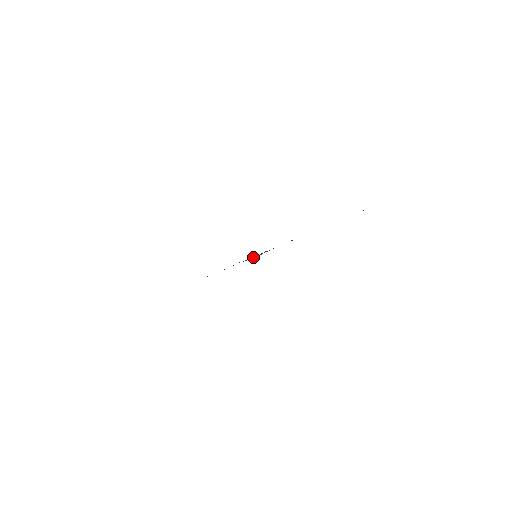
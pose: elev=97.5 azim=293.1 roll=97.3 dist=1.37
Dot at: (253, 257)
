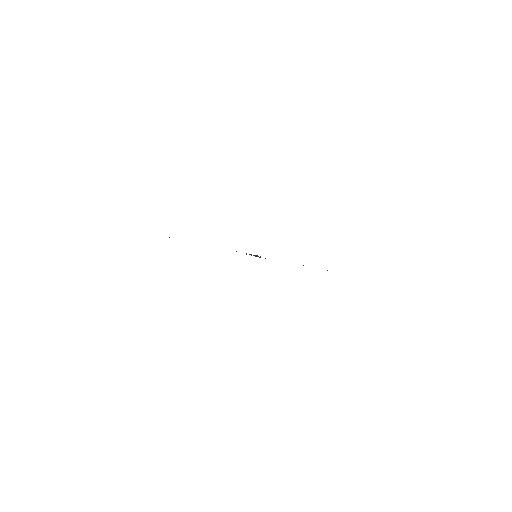
Dot at: (254, 255)
